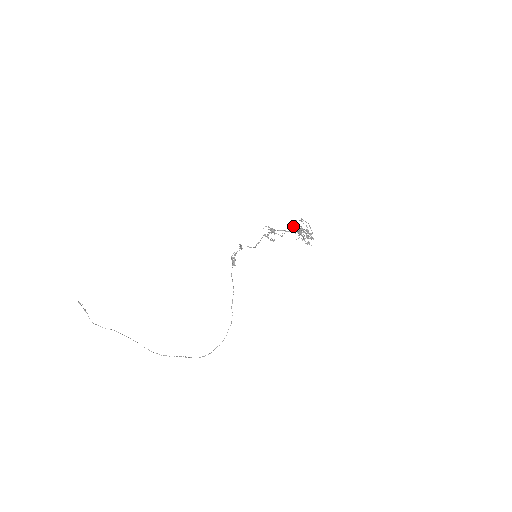
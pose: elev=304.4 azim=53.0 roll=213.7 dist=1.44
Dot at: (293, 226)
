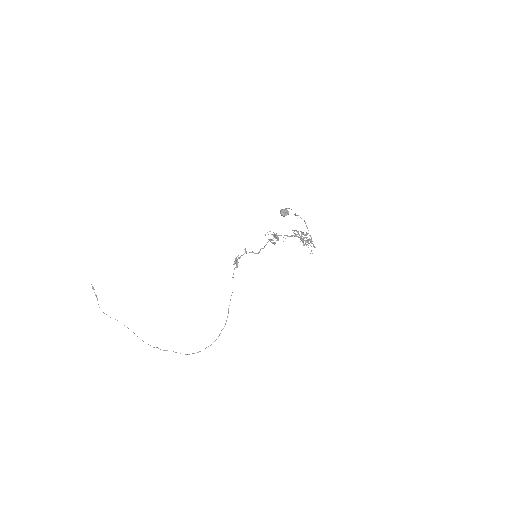
Dot at: (282, 210)
